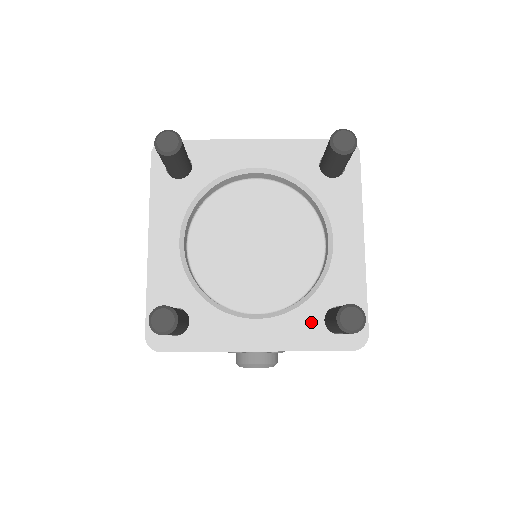
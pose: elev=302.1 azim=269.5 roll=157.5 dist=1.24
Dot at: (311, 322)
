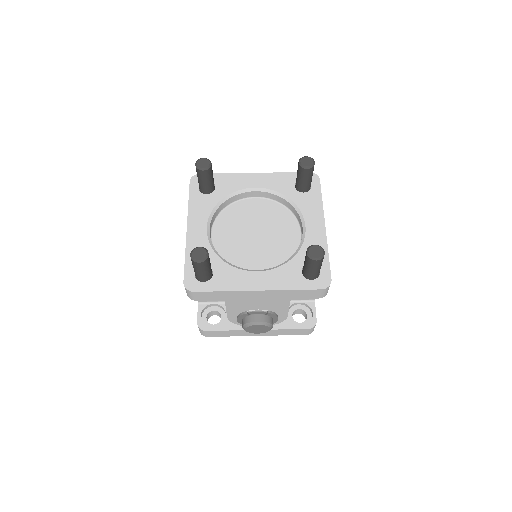
Dot at: (293, 273)
